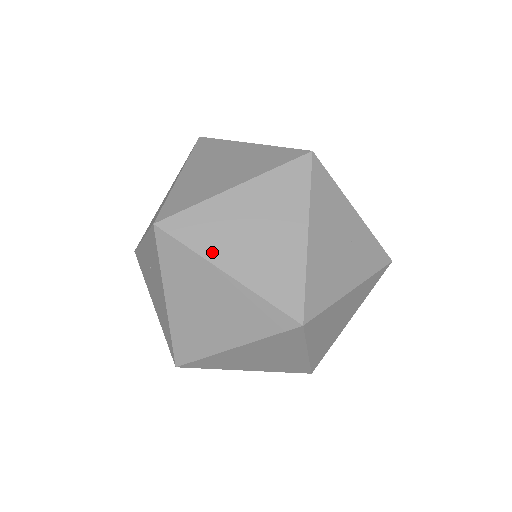
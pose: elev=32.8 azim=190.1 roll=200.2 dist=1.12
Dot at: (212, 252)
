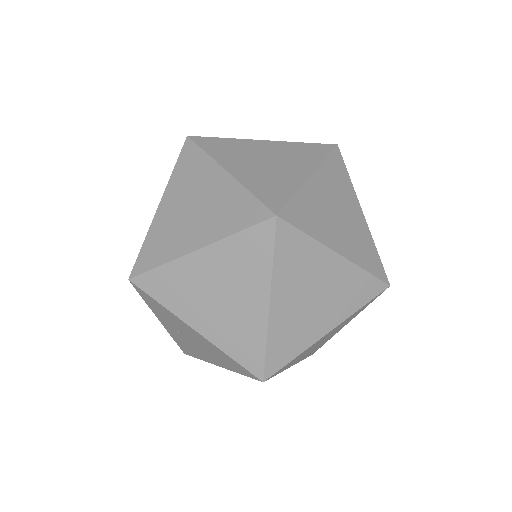
Dot at: (177, 250)
